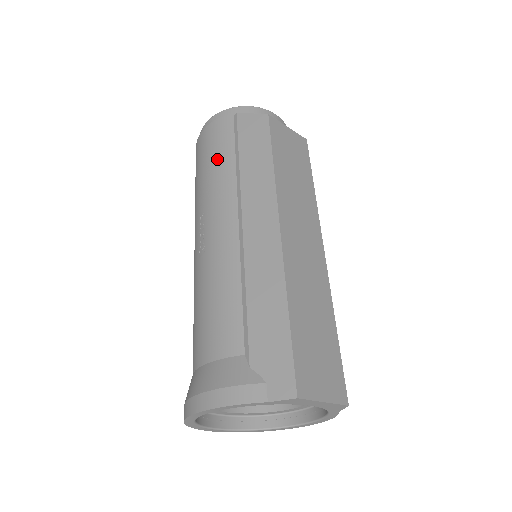
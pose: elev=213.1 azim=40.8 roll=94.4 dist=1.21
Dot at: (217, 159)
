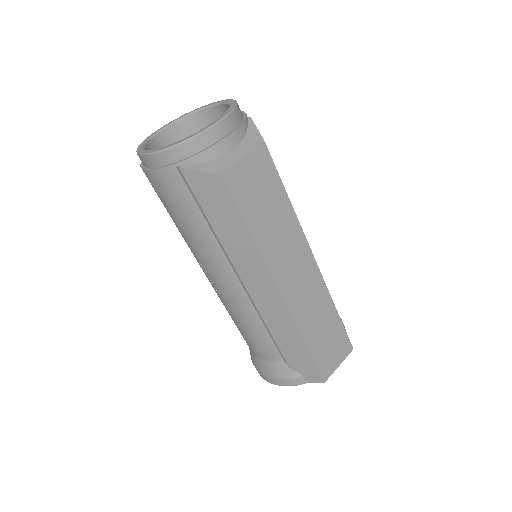
Dot at: (187, 221)
